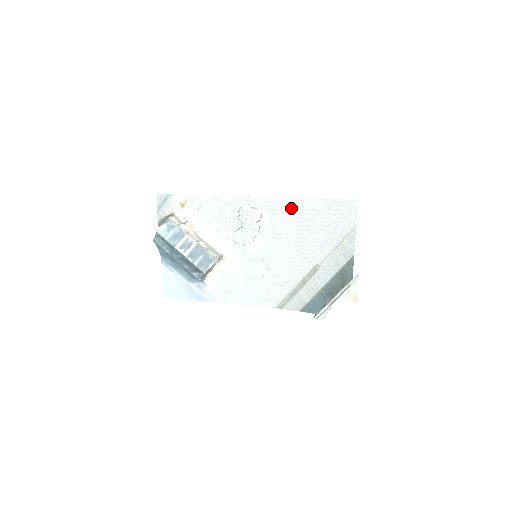
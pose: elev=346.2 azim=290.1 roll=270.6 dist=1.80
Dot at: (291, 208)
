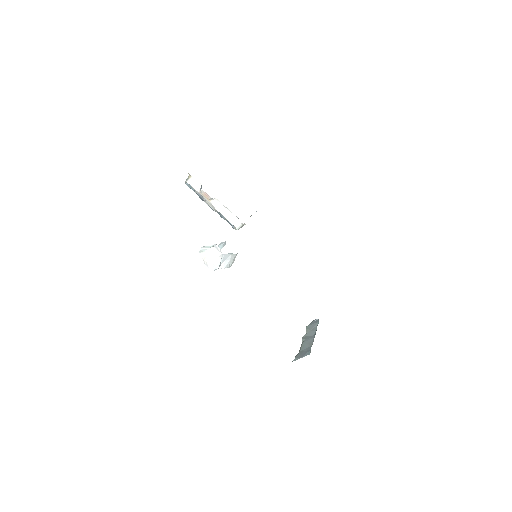
Dot at: occluded
